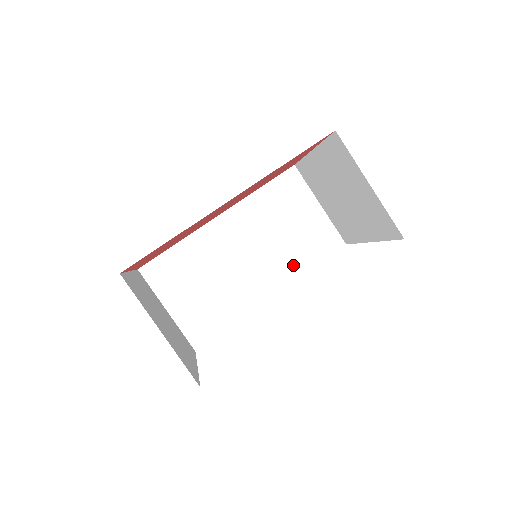
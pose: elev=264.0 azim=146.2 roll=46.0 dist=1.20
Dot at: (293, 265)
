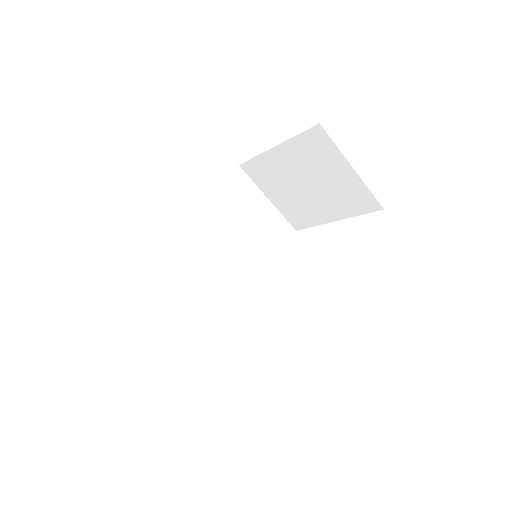
Dot at: (261, 261)
